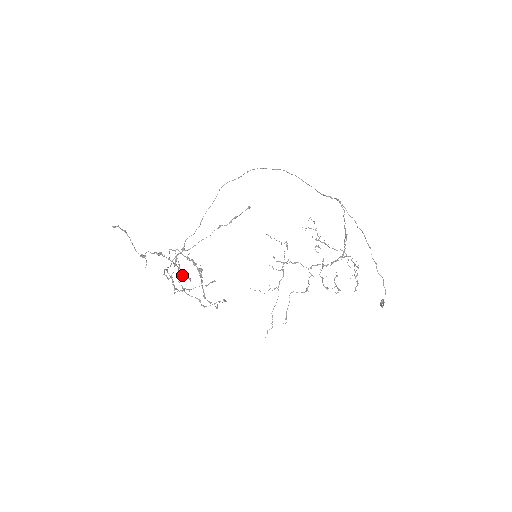
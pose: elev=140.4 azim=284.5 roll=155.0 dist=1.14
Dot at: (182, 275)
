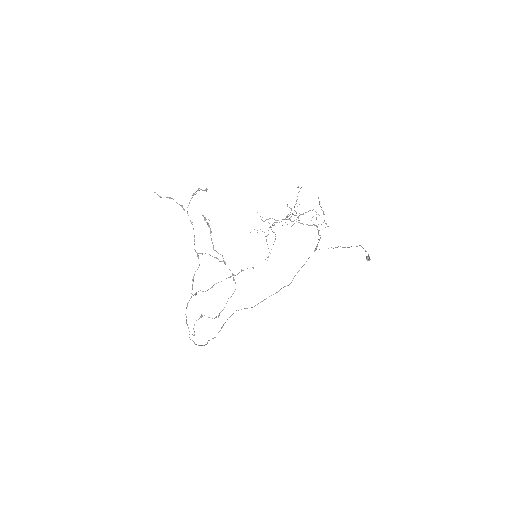
Dot at: (194, 193)
